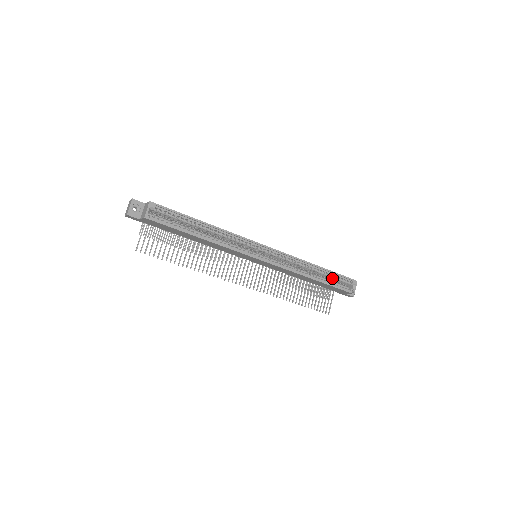
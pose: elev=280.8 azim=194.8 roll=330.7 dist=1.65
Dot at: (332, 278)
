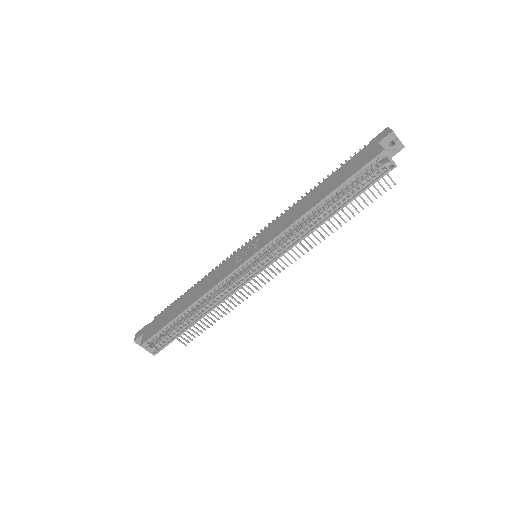
Dot at: (350, 183)
